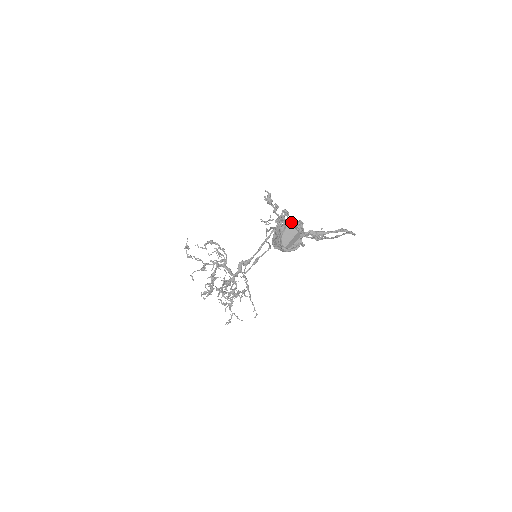
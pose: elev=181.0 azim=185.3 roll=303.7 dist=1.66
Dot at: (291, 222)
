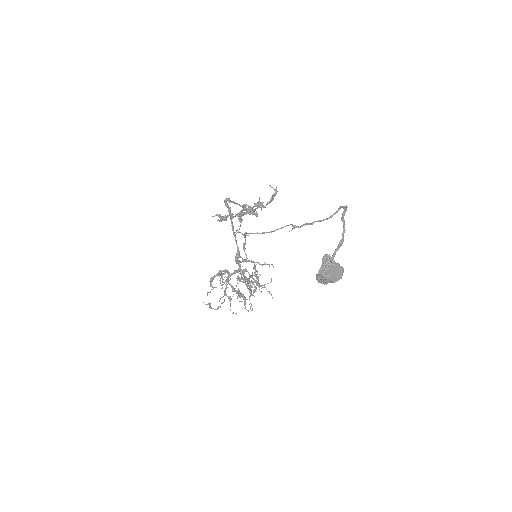
Dot at: (244, 206)
